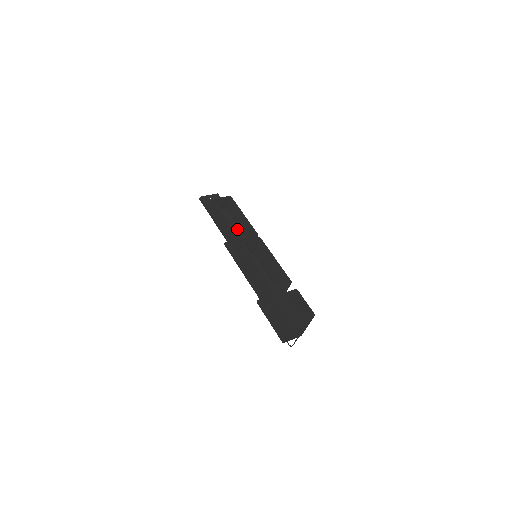
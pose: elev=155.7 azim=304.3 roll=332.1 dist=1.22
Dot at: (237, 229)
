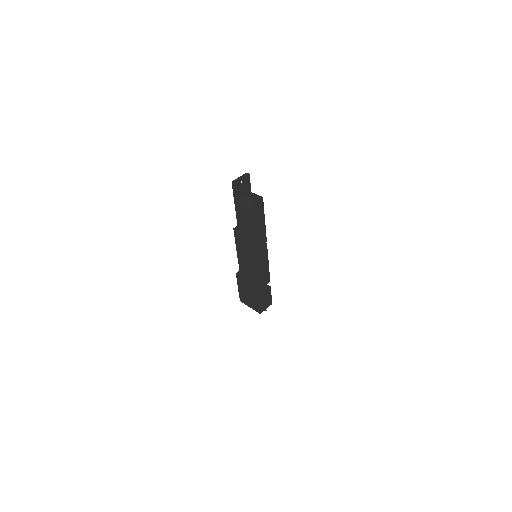
Dot at: occluded
